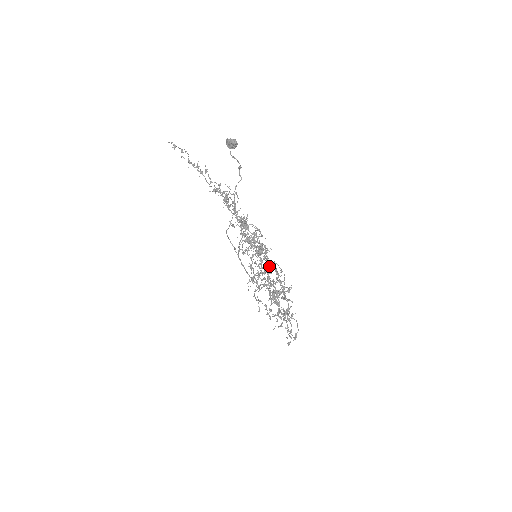
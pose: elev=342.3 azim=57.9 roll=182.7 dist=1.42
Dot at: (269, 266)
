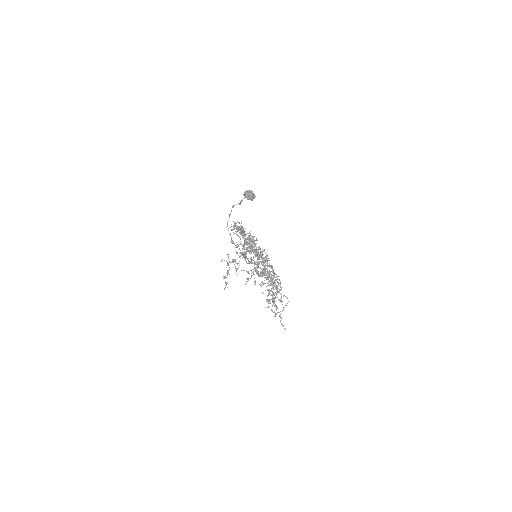
Dot at: (273, 287)
